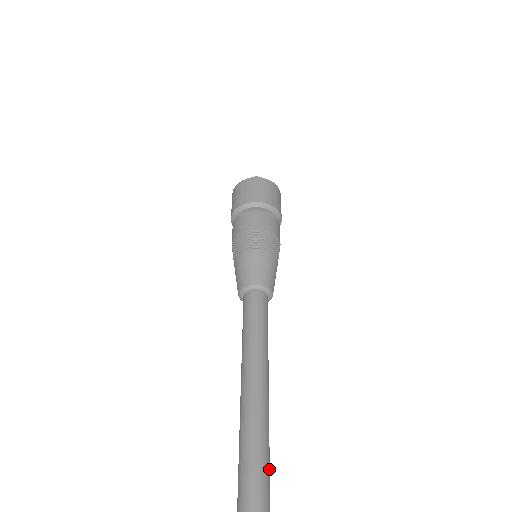
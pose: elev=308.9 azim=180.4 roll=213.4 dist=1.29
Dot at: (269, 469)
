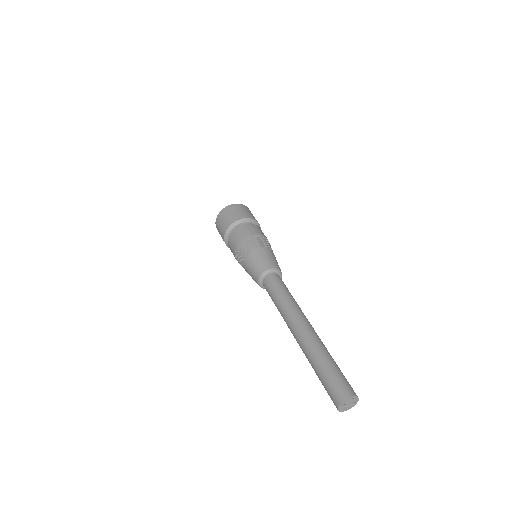
Dot at: occluded
